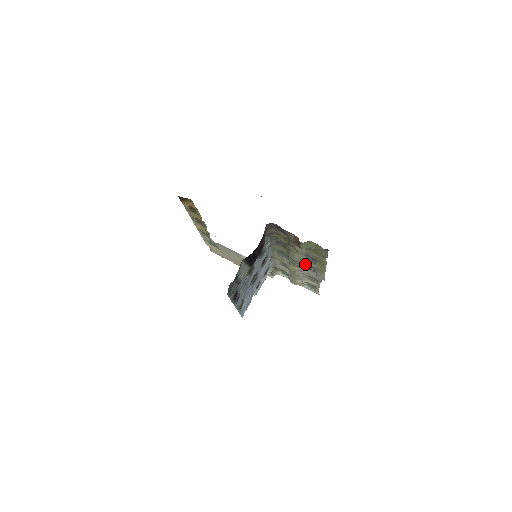
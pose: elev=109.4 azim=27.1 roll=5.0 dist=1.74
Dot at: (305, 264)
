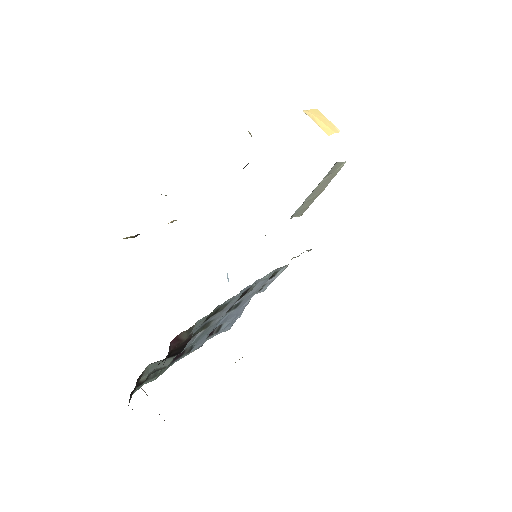
Dot at: occluded
